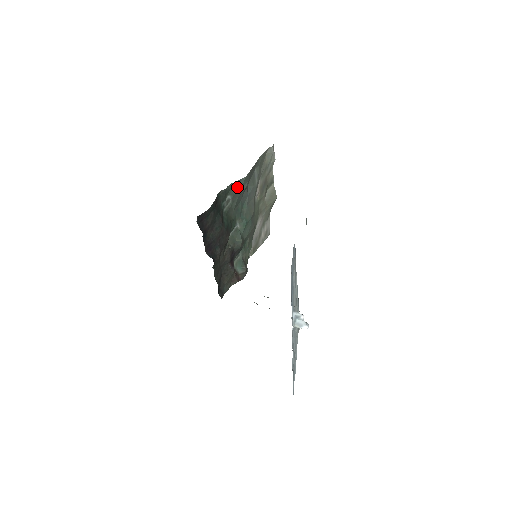
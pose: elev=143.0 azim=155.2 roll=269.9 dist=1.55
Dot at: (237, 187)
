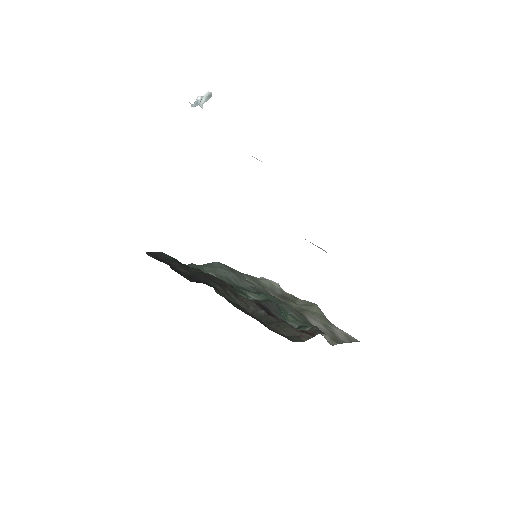
Dot at: (213, 267)
